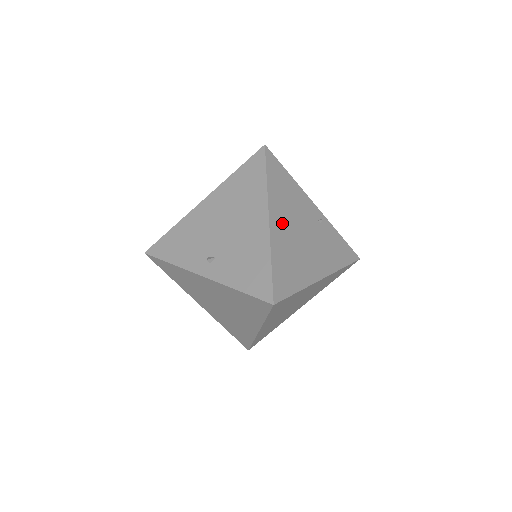
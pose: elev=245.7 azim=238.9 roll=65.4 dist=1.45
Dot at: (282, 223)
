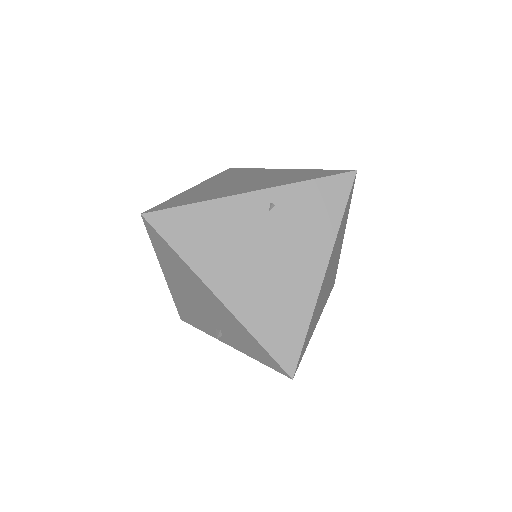
Dot at: (234, 281)
